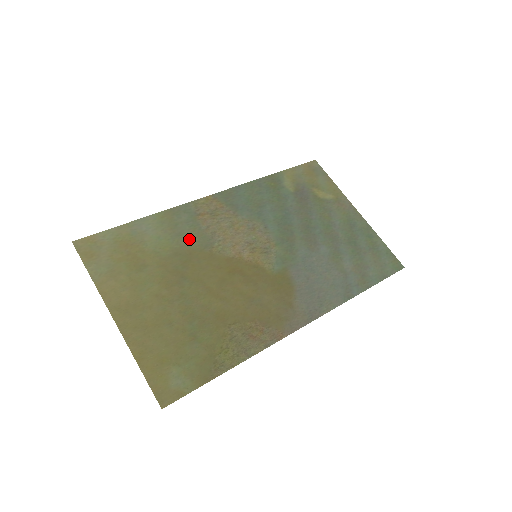
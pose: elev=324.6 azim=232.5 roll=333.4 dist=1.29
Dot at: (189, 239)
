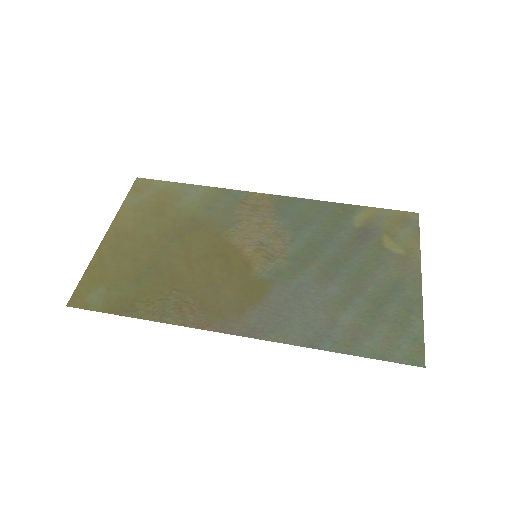
Dot at: (214, 215)
